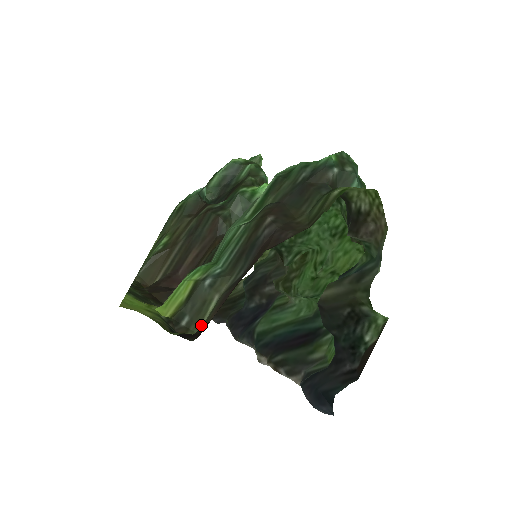
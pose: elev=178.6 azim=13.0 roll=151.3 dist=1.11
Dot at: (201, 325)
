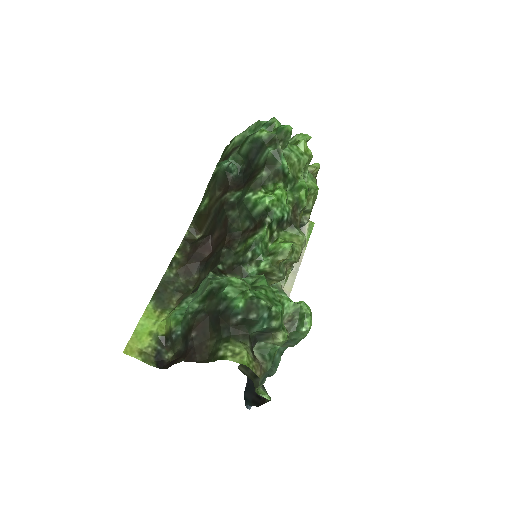
Dot at: (174, 353)
